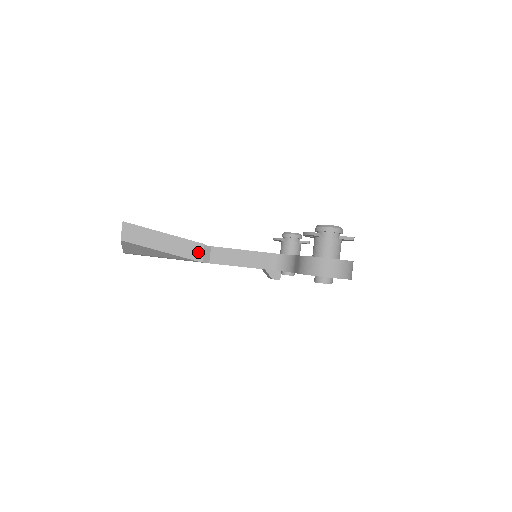
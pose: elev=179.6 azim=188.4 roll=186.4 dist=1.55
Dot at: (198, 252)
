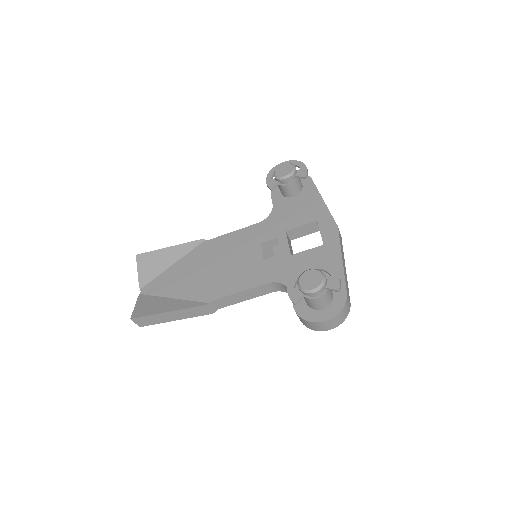
Dot at: (204, 310)
